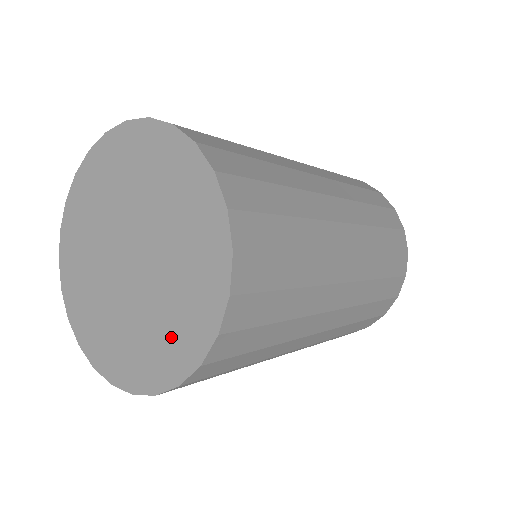
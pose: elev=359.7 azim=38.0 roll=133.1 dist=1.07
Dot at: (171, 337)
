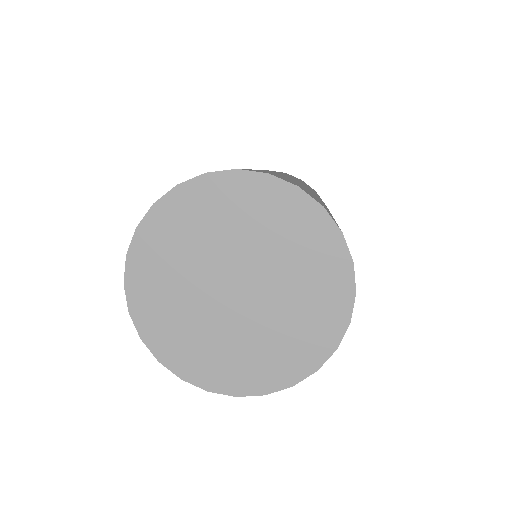
Dot at: (313, 321)
